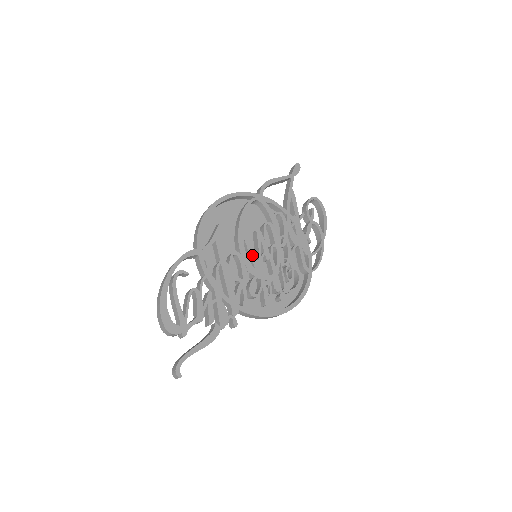
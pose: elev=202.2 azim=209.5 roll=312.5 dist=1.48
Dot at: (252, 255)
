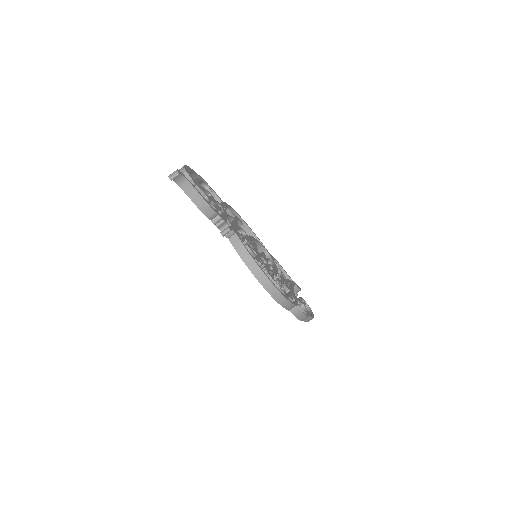
Dot at: (256, 247)
